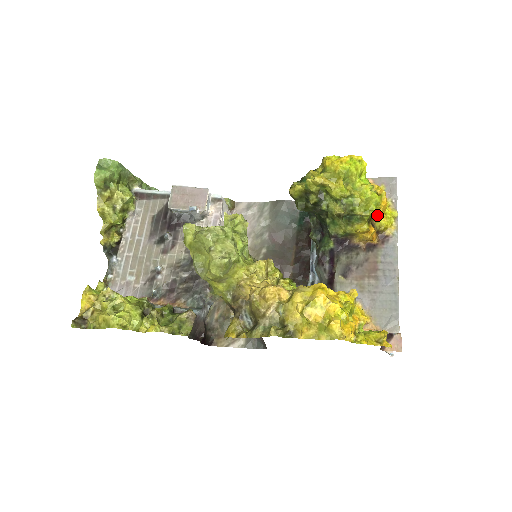
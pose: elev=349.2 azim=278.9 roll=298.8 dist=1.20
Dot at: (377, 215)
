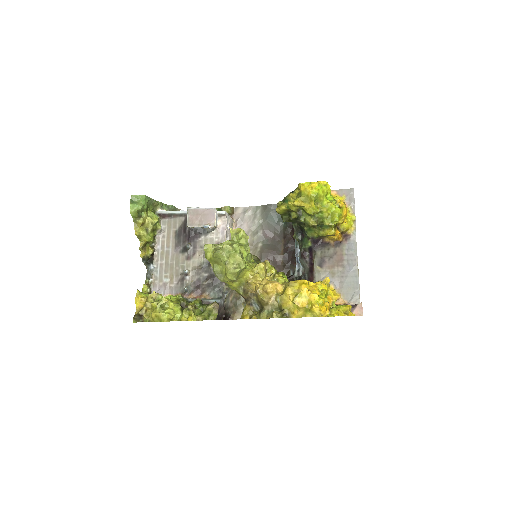
Dot at: (340, 222)
